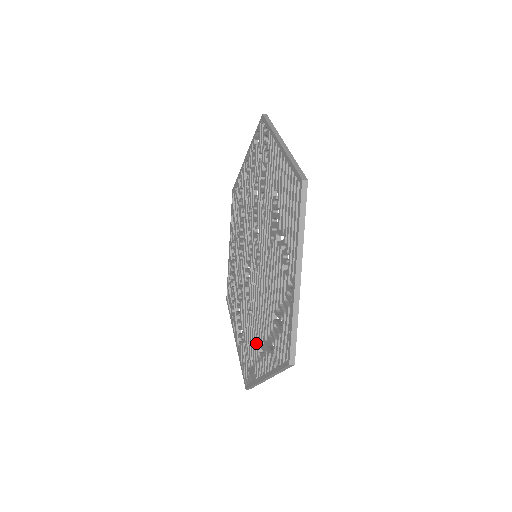
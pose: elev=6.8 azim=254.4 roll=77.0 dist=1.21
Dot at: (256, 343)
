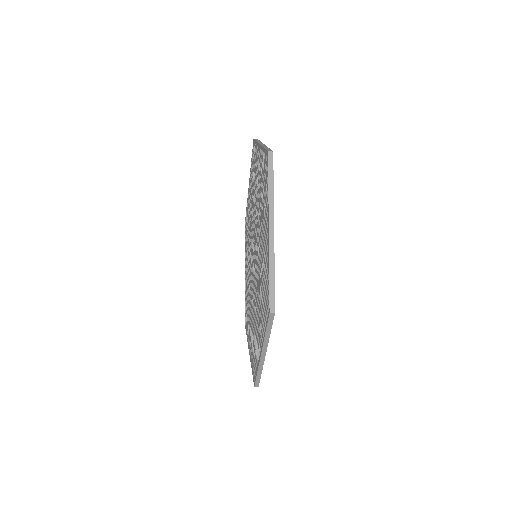
Dot at: (249, 318)
